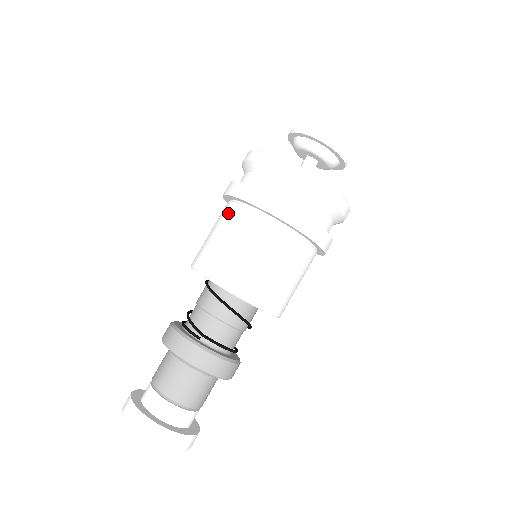
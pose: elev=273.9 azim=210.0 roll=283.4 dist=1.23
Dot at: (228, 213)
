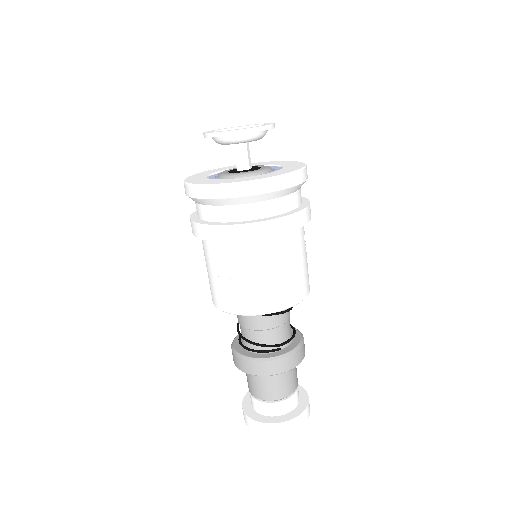
Dot at: (236, 255)
